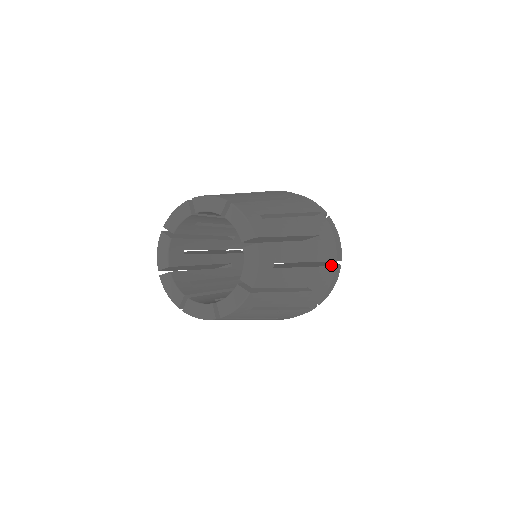
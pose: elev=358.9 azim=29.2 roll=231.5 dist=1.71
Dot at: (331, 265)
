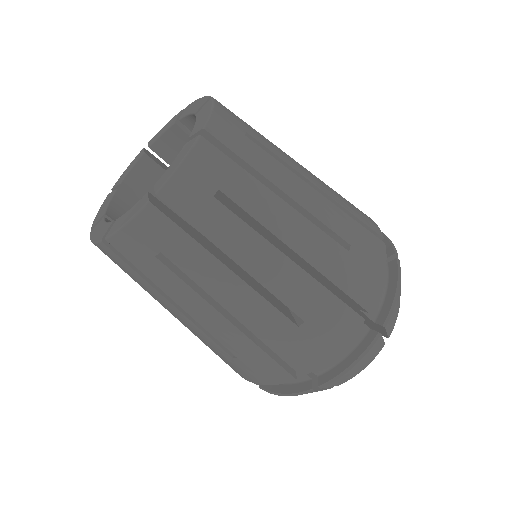
Dot at: occluded
